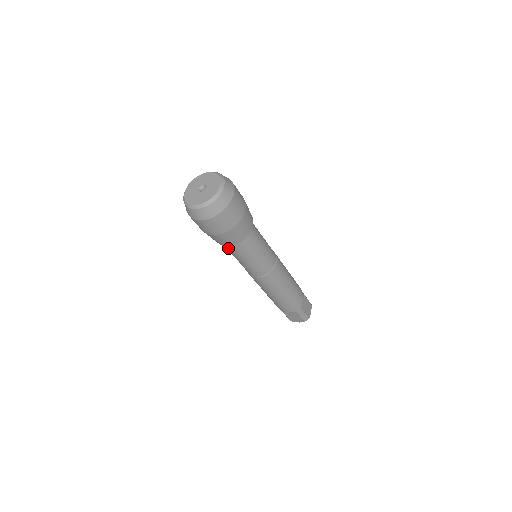
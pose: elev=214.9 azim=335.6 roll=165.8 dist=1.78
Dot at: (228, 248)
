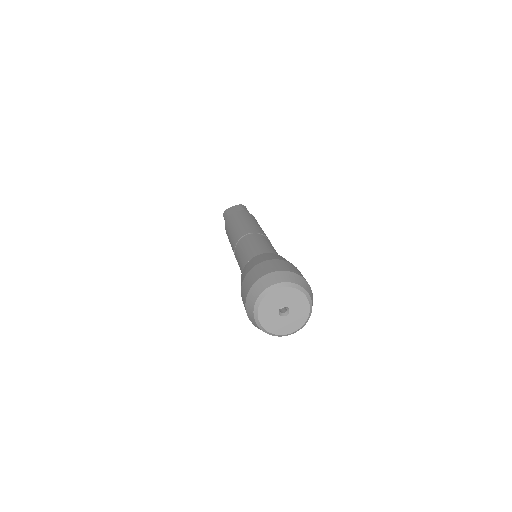
Dot at: occluded
